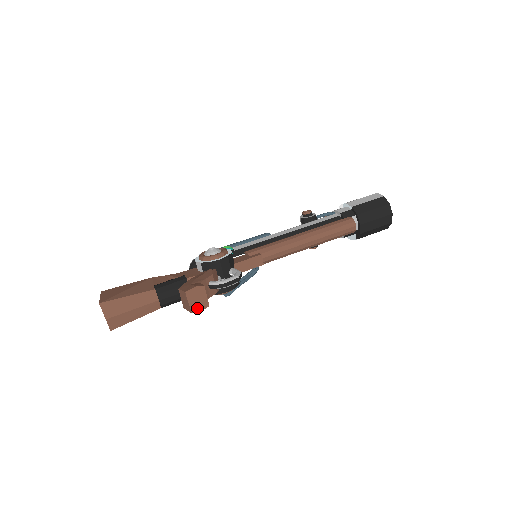
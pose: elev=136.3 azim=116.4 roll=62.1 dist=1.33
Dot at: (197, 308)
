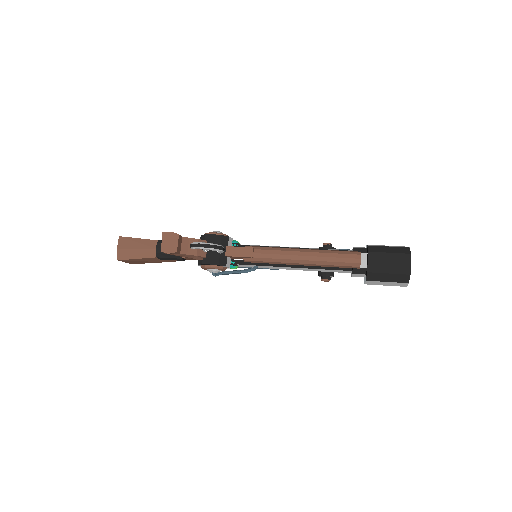
Dot at: (167, 249)
